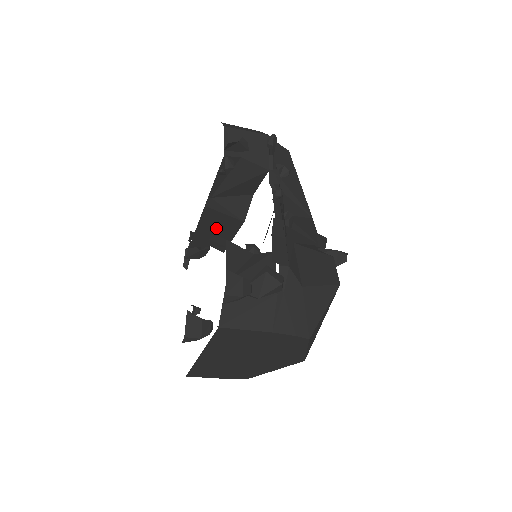
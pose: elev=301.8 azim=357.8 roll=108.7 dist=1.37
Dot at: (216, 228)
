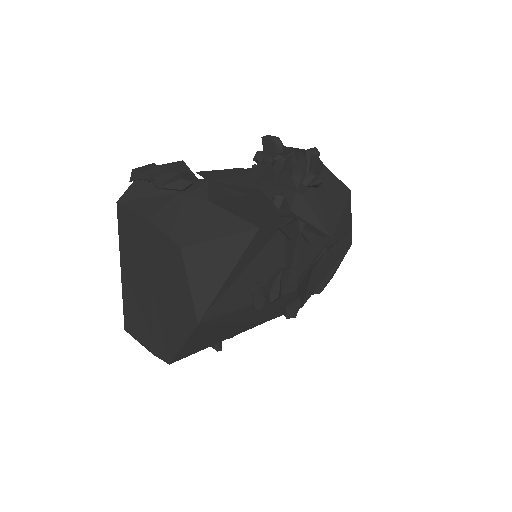
Dot at: occluded
